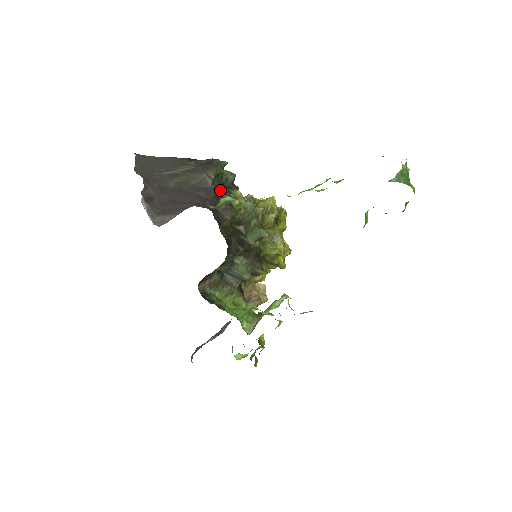
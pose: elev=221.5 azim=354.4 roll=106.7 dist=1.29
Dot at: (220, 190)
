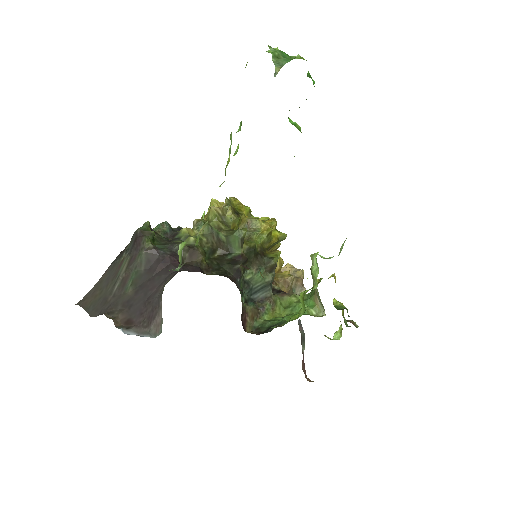
Dot at: (169, 247)
